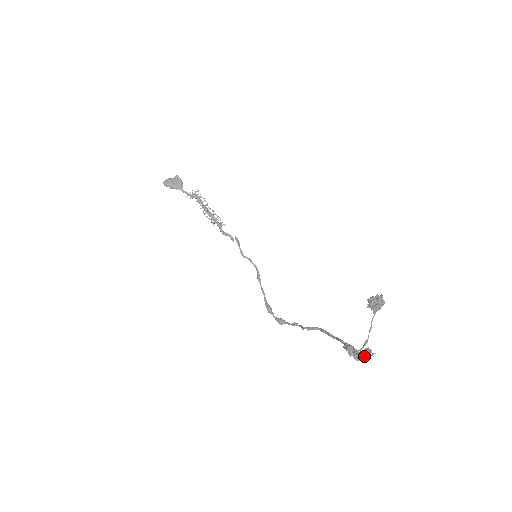
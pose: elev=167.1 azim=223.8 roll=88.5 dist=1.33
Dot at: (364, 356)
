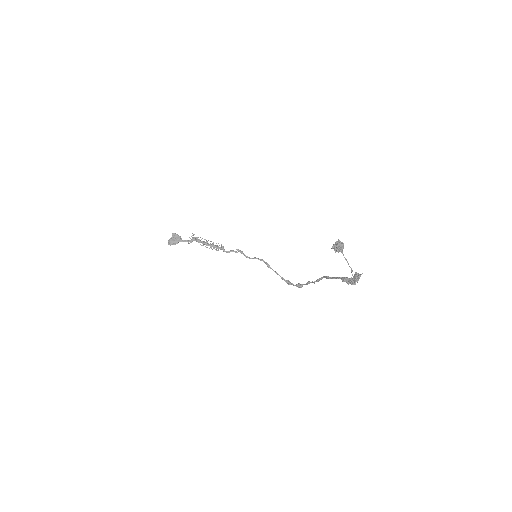
Dot at: (356, 280)
